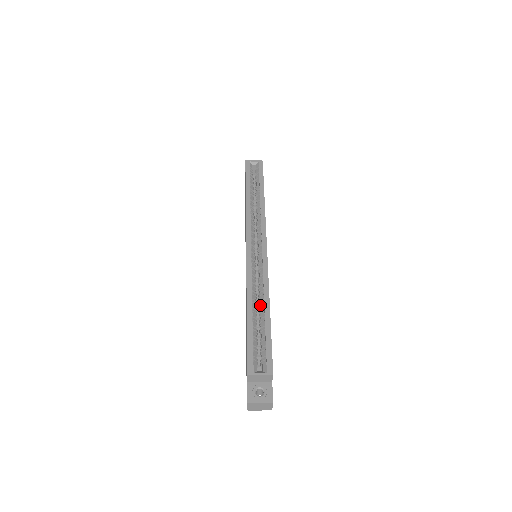
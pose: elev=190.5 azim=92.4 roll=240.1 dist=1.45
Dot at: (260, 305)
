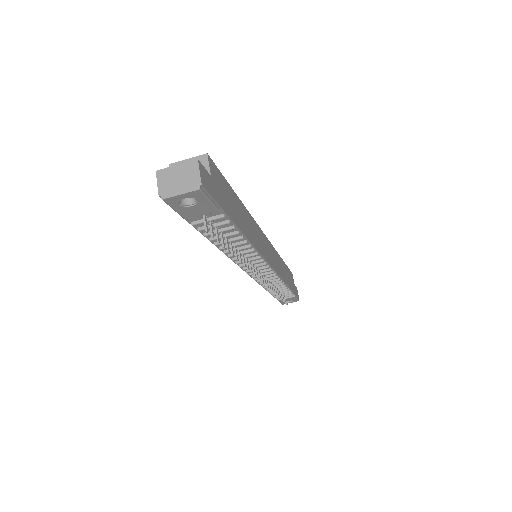
Dot at: occluded
